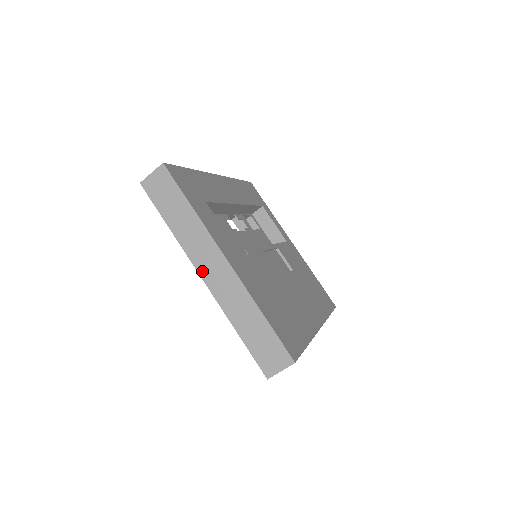
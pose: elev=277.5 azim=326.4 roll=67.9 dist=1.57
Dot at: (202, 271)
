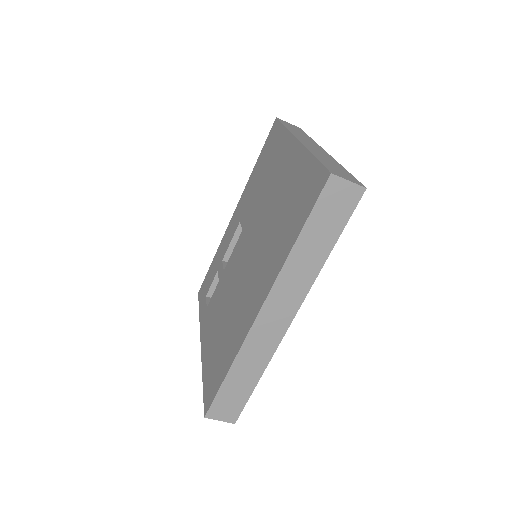
Dot at: (300, 139)
